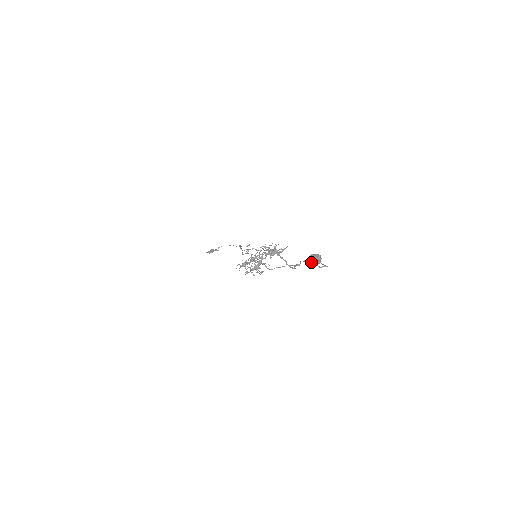
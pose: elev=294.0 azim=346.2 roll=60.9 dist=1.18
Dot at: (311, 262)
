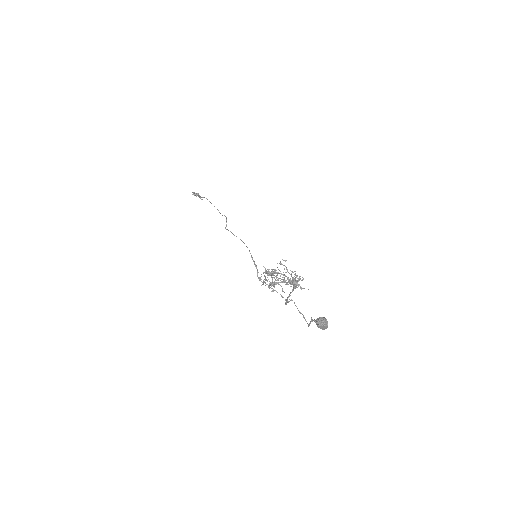
Dot at: (319, 323)
